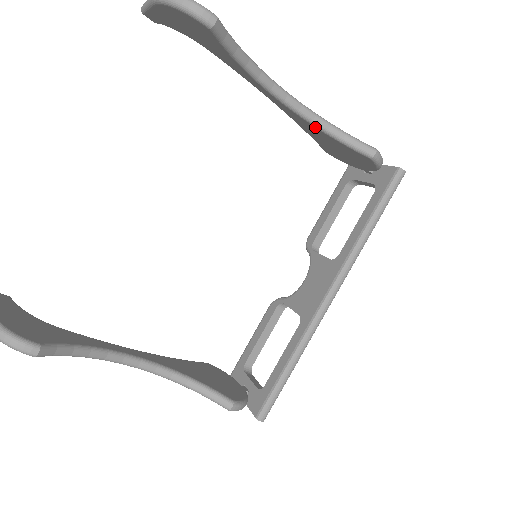
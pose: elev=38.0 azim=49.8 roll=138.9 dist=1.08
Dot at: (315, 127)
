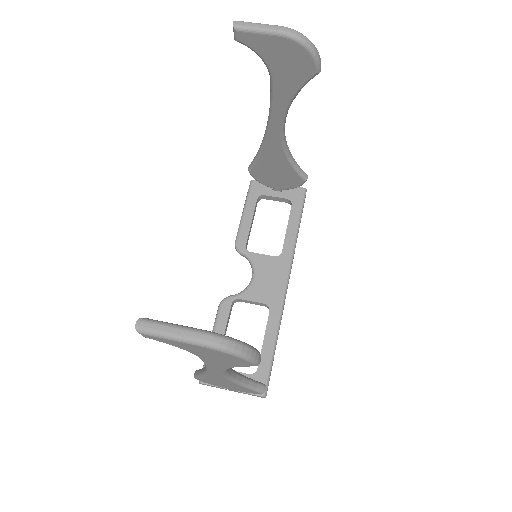
Dot at: (284, 153)
